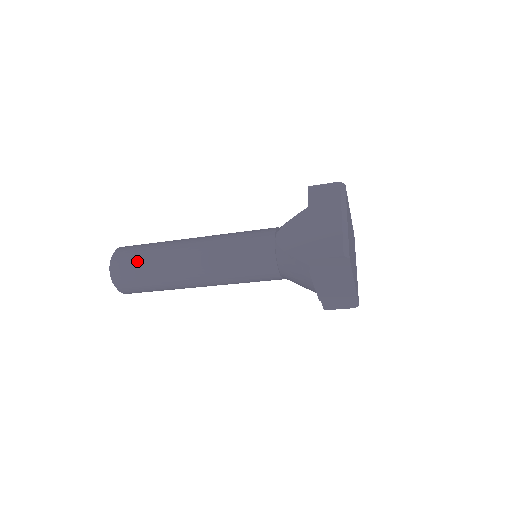
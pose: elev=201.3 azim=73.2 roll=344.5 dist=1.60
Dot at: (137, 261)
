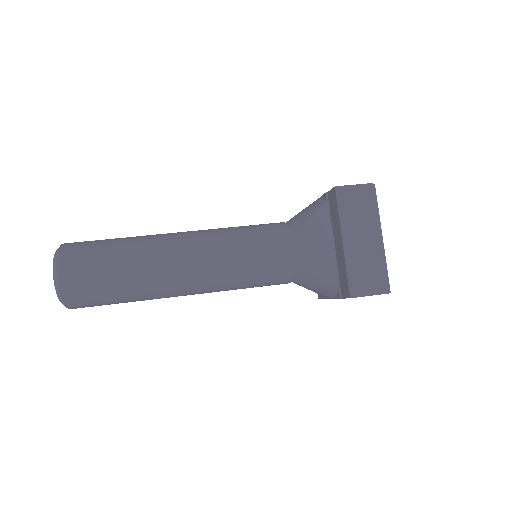
Dot at: (103, 281)
